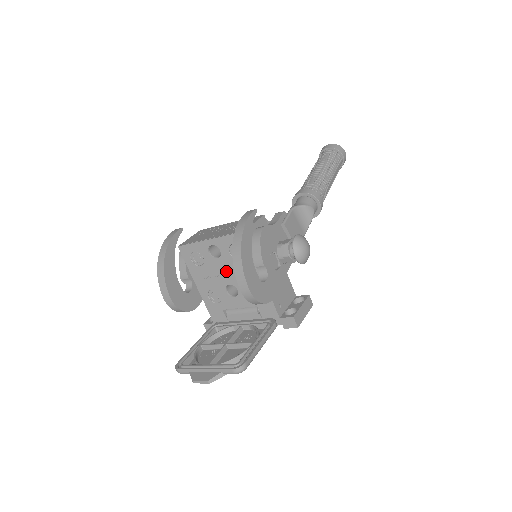
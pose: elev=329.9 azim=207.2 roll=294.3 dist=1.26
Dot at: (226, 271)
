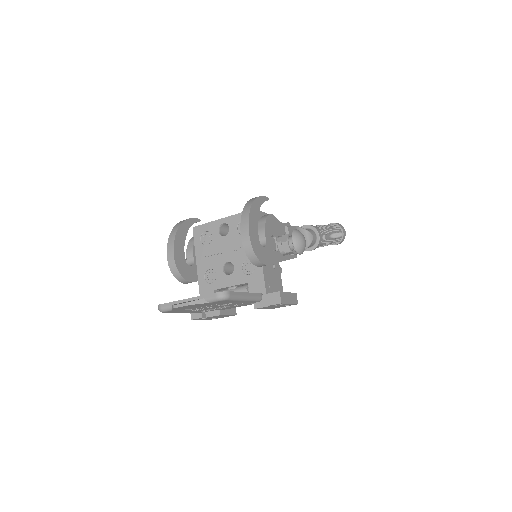
Dot at: (229, 248)
